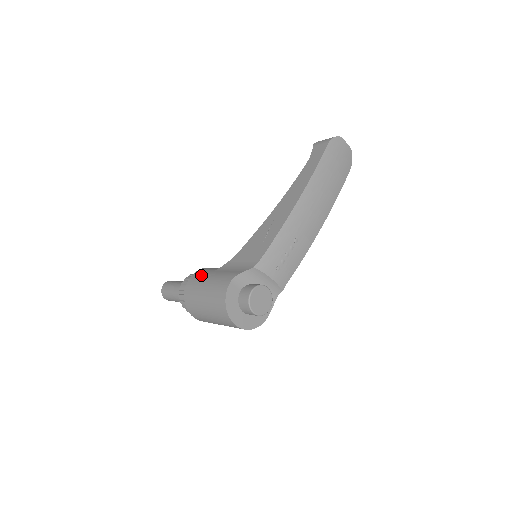
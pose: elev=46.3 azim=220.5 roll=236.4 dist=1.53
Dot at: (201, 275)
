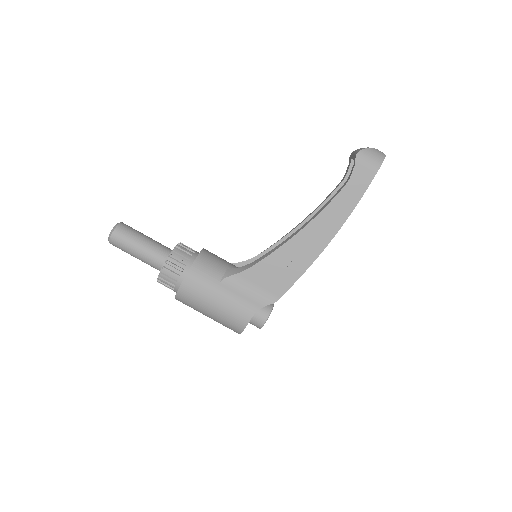
Dot at: (203, 284)
